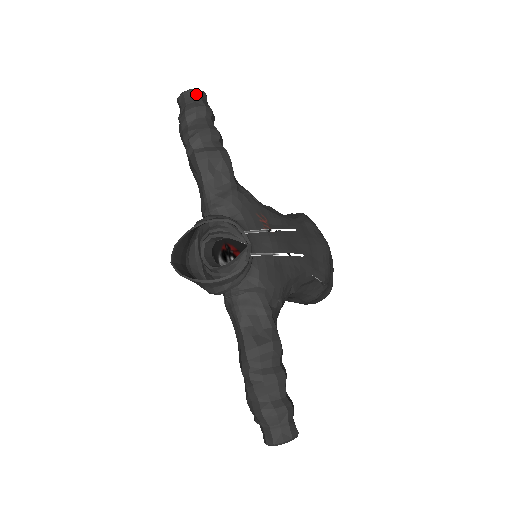
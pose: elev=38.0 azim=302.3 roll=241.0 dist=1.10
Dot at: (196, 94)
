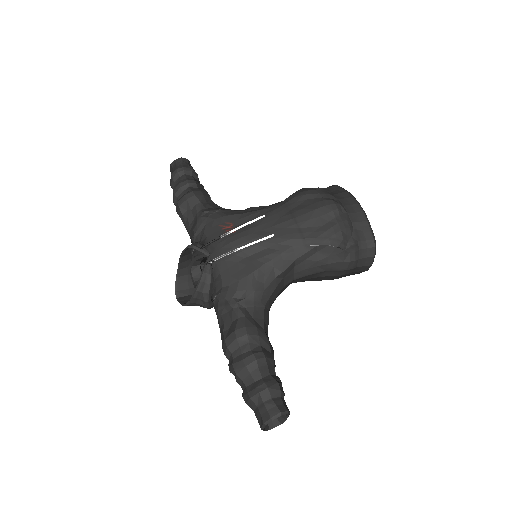
Dot at: (174, 164)
